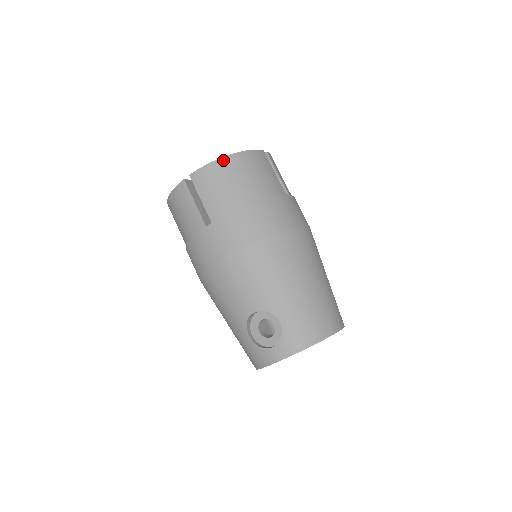
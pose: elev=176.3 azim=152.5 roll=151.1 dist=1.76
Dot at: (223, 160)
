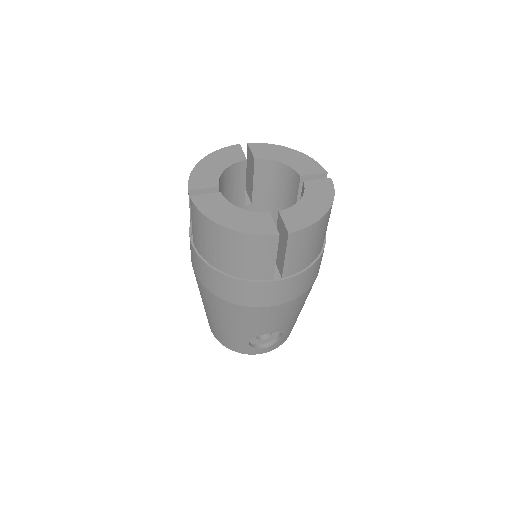
Dot at: (323, 219)
